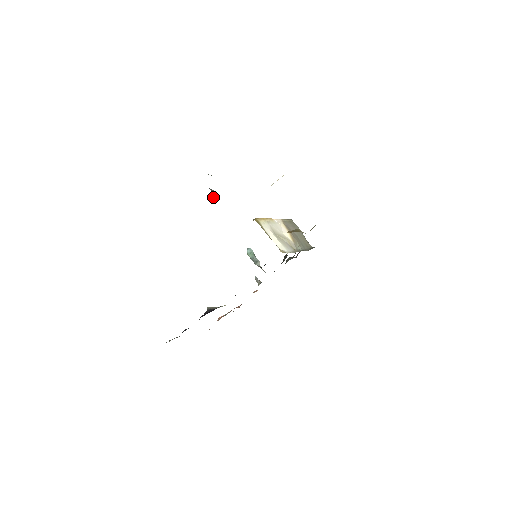
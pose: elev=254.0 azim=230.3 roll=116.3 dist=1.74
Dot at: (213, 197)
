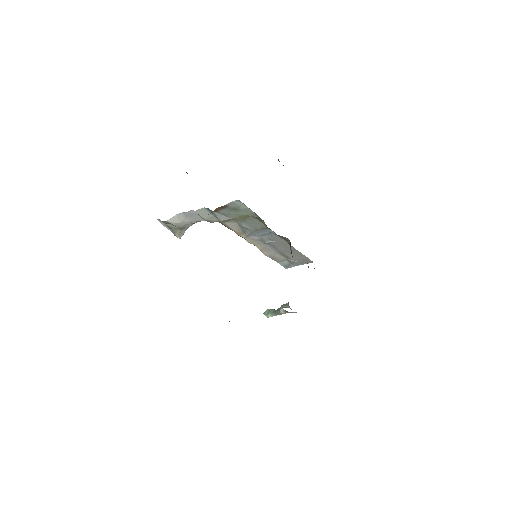
Dot at: (176, 220)
